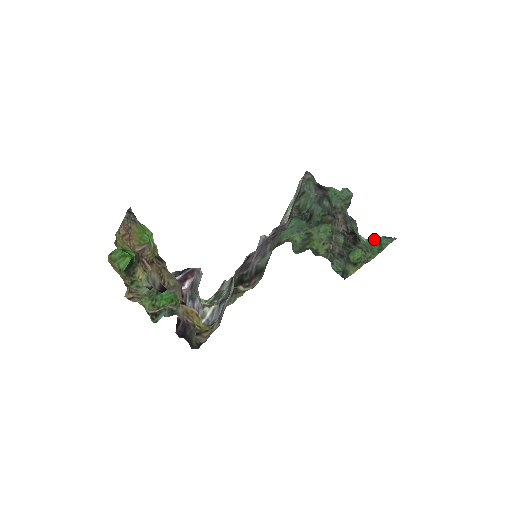
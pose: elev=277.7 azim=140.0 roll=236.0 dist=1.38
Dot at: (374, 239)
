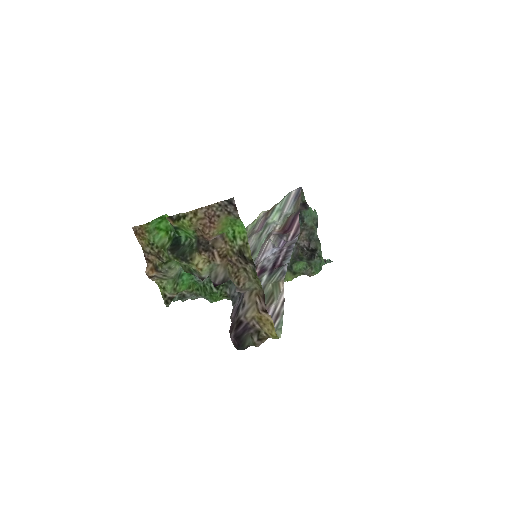
Dot at: occluded
